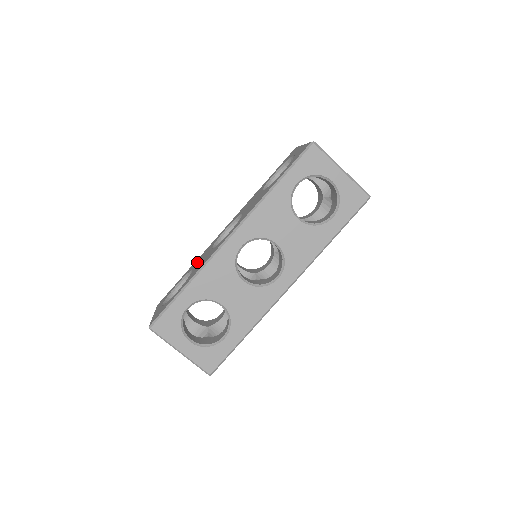
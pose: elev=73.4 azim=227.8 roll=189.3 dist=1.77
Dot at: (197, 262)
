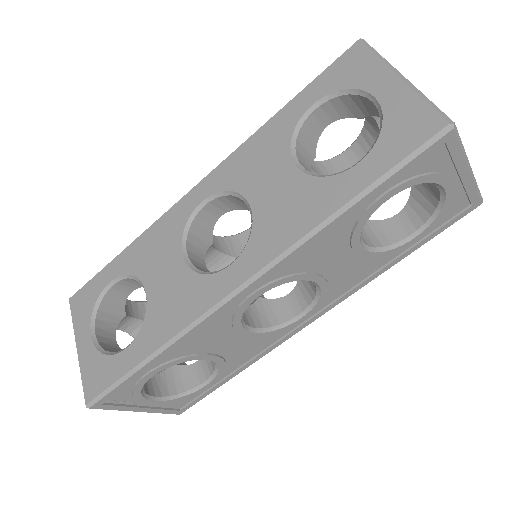
Dot at: occluded
